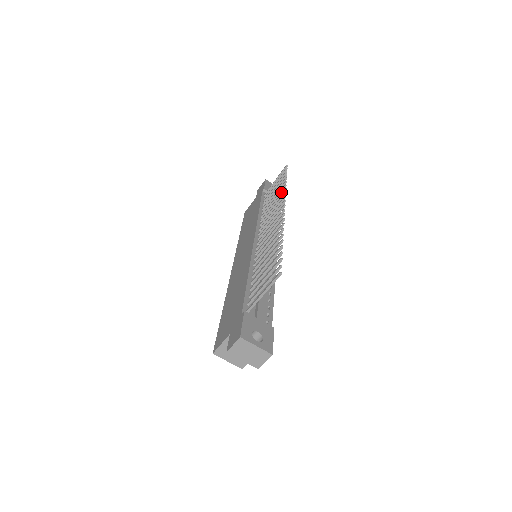
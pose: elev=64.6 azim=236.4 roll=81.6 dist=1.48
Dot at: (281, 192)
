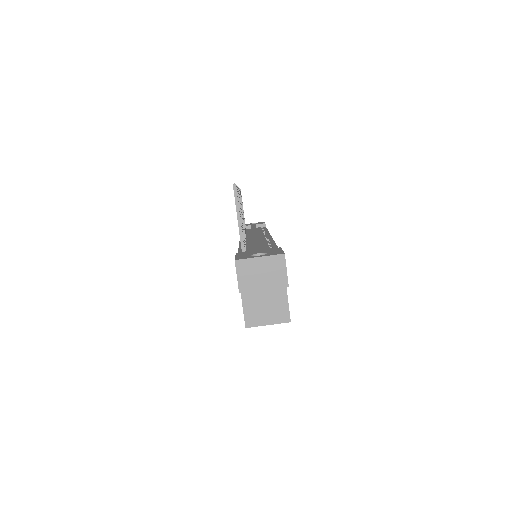
Dot at: occluded
